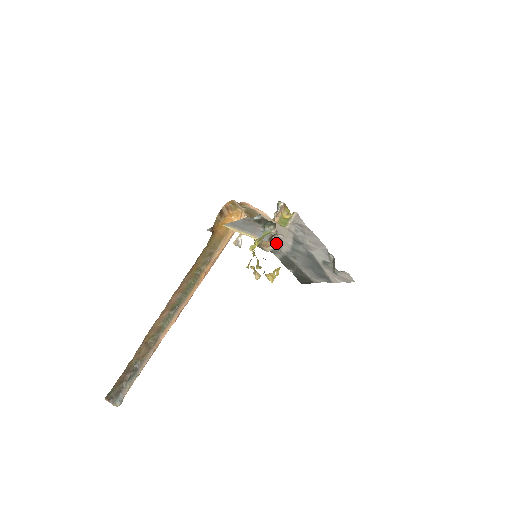
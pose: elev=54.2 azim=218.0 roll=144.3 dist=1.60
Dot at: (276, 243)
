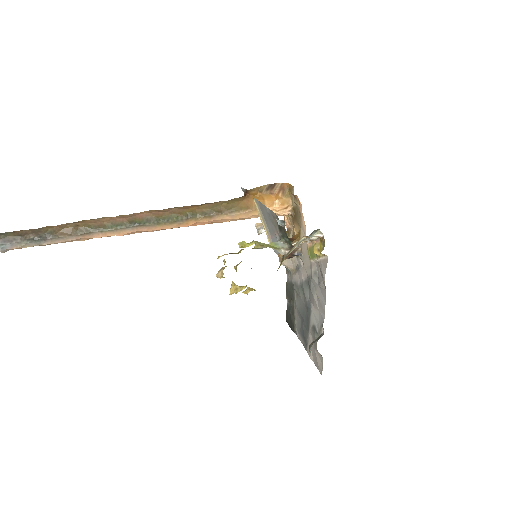
Dot at: (294, 264)
